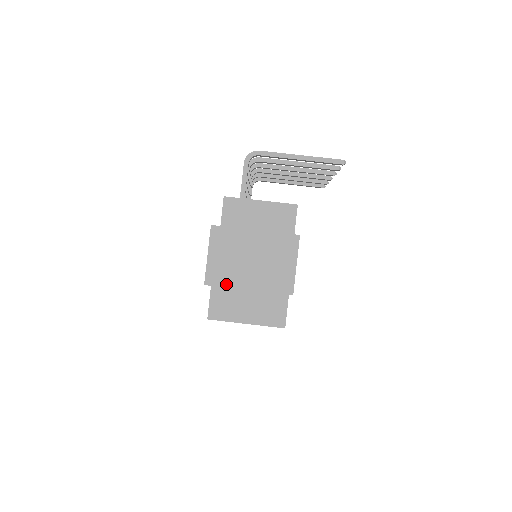
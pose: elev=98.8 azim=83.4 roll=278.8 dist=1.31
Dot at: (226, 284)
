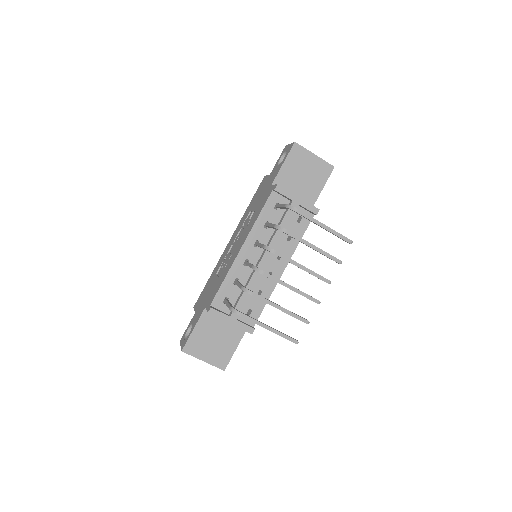
Dot at: occluded
